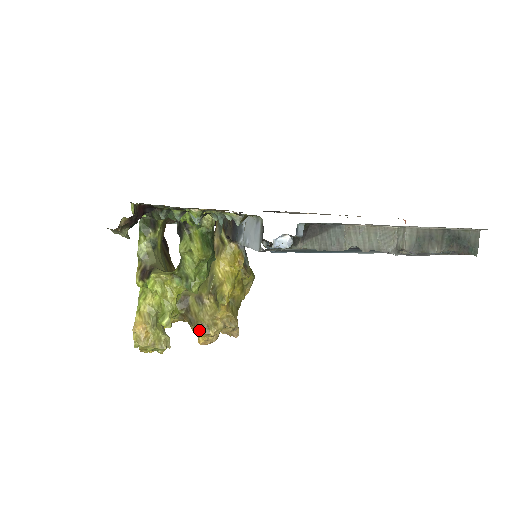
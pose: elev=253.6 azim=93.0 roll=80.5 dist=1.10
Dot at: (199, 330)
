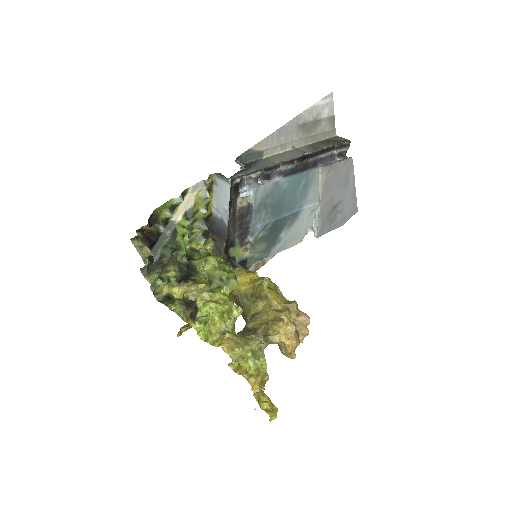
Dot at: (273, 324)
